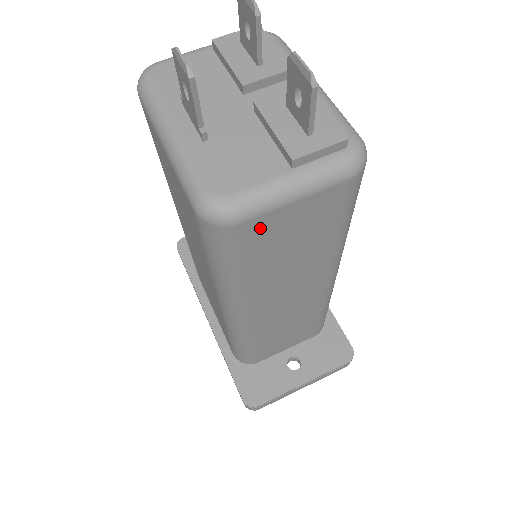
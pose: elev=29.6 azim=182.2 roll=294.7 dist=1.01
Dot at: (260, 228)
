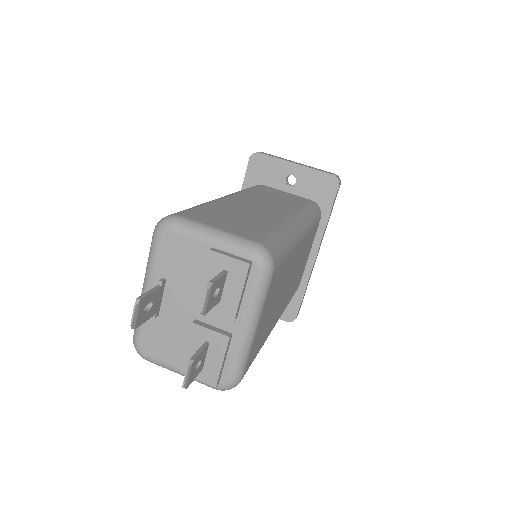
Dot at: occluded
